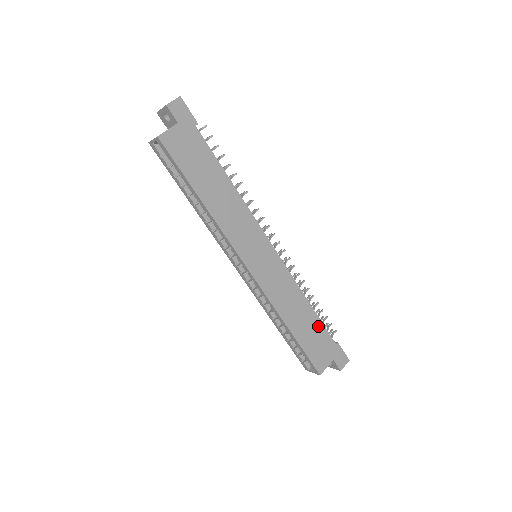
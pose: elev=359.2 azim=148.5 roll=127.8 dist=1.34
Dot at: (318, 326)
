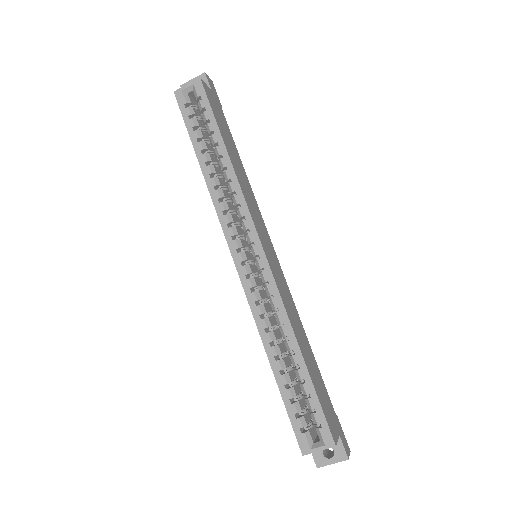
Dot at: (319, 375)
